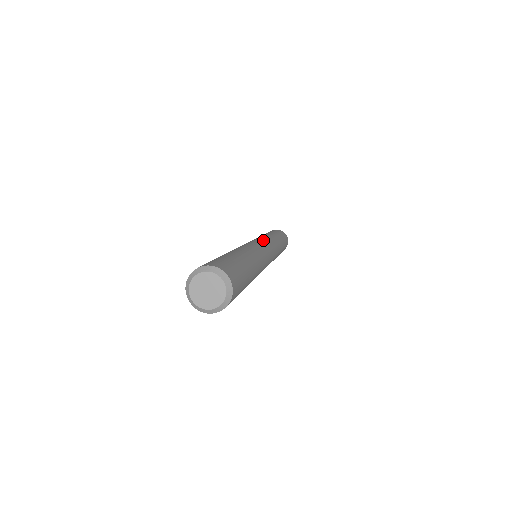
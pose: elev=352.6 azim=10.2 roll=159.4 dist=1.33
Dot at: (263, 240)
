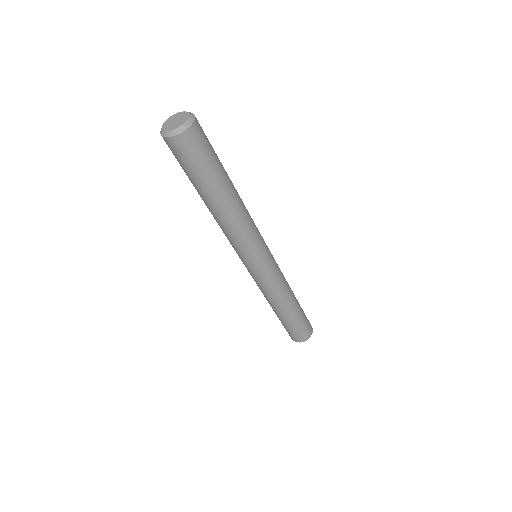
Dot at: occluded
